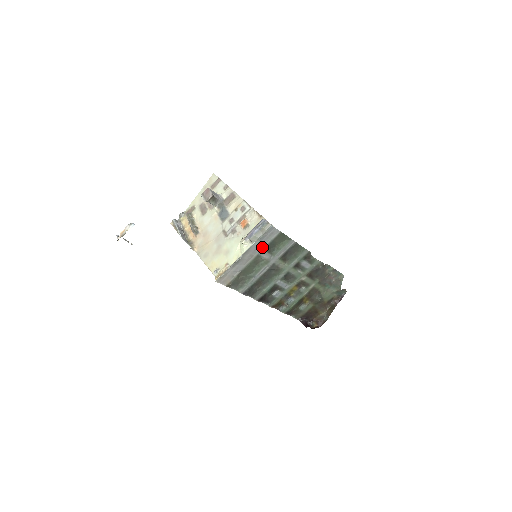
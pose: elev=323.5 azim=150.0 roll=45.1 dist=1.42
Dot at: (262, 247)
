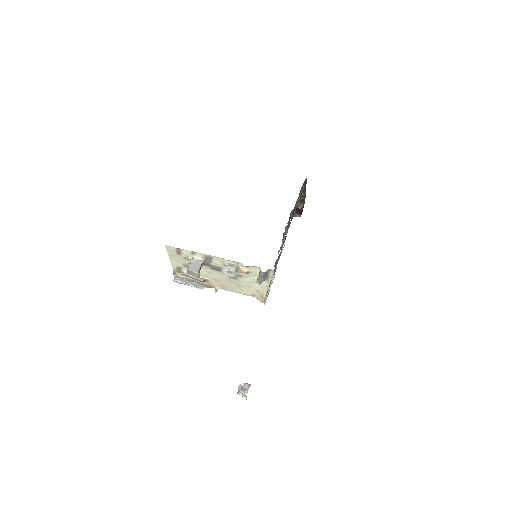
Dot at: occluded
